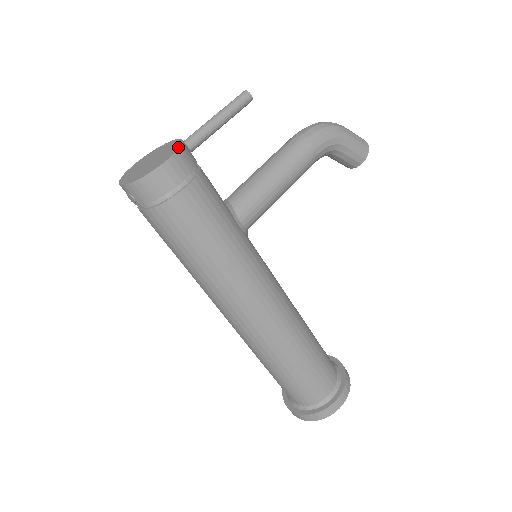
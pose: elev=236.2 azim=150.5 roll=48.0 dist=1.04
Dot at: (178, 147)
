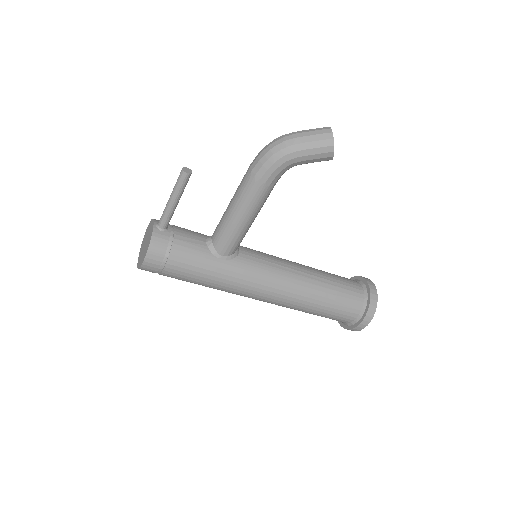
Dot at: (148, 247)
